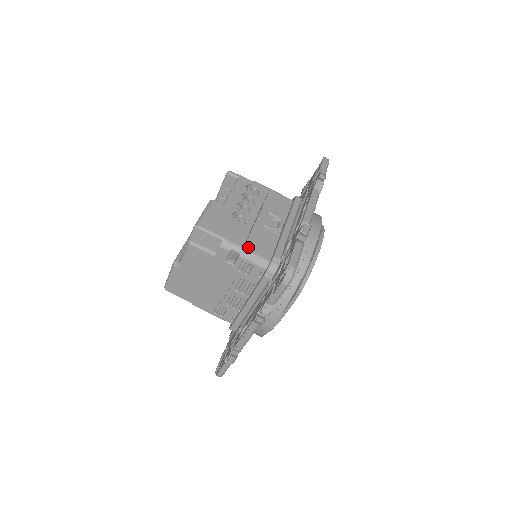
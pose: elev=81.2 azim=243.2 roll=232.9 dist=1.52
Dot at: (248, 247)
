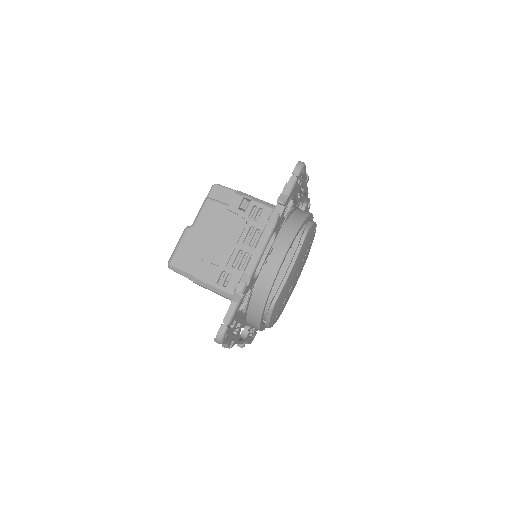
Dot at: occluded
